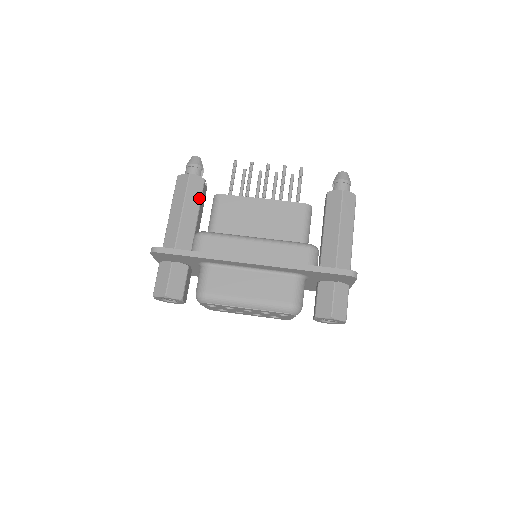
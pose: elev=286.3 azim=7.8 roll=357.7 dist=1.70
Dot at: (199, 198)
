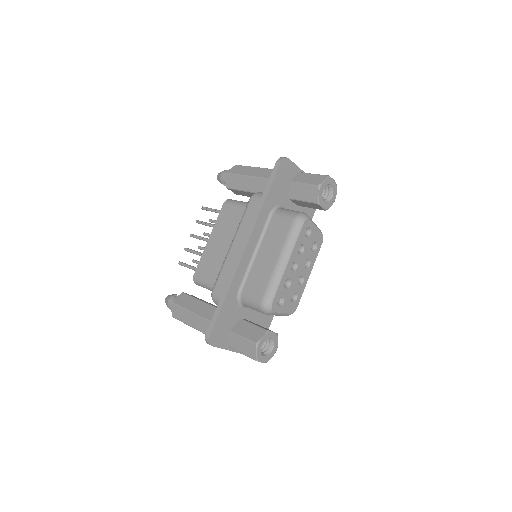
Dot at: (194, 299)
